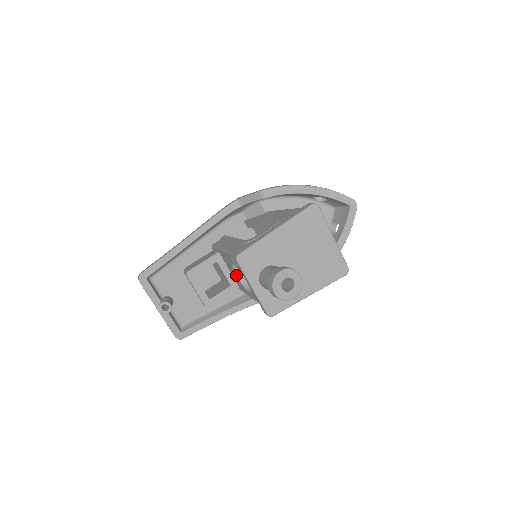
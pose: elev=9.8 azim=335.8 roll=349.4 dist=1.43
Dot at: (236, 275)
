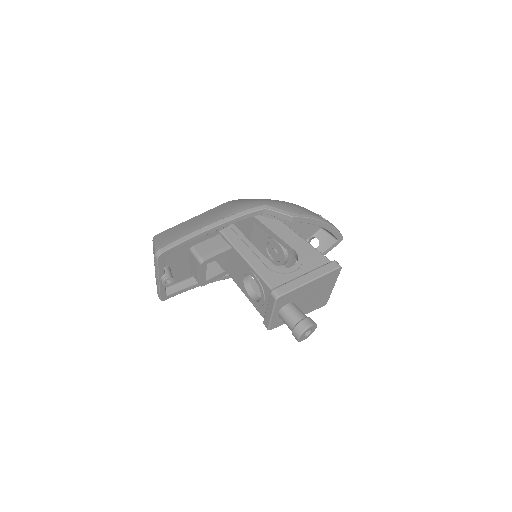
Dot at: (243, 277)
